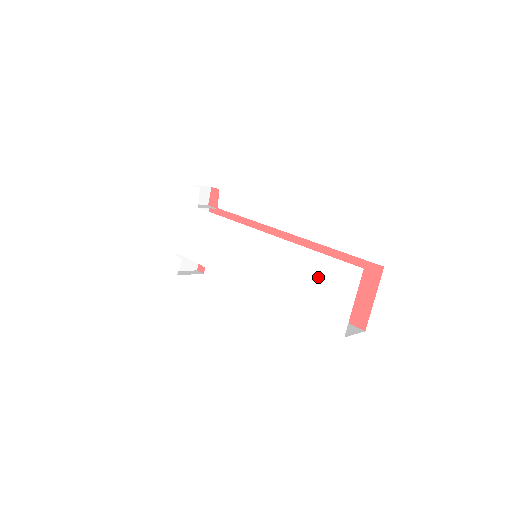
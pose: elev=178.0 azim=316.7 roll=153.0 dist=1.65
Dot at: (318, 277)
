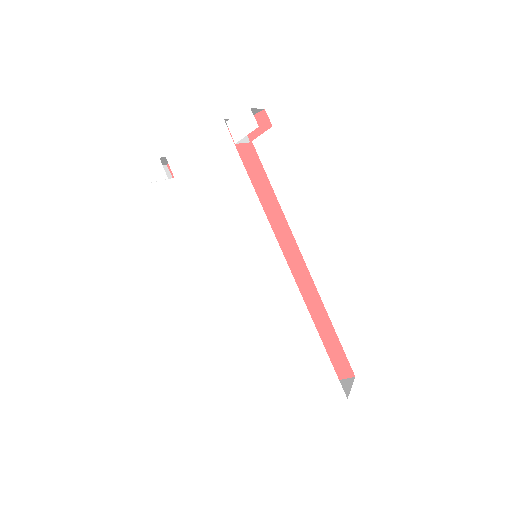
Dot at: (304, 360)
